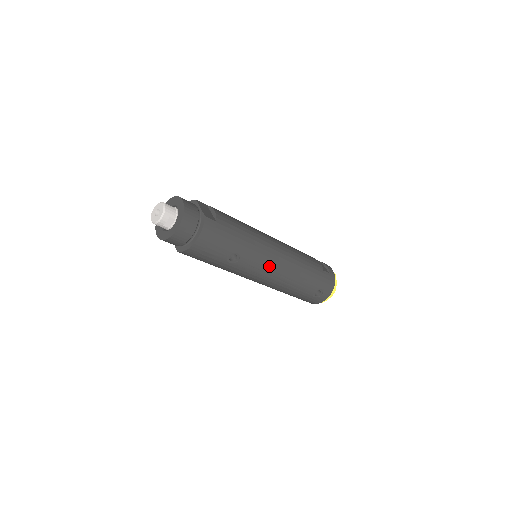
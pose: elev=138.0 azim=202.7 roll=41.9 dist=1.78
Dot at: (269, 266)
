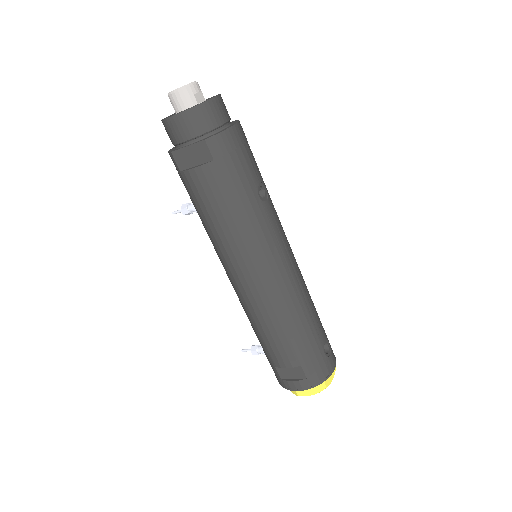
Dot at: (288, 245)
